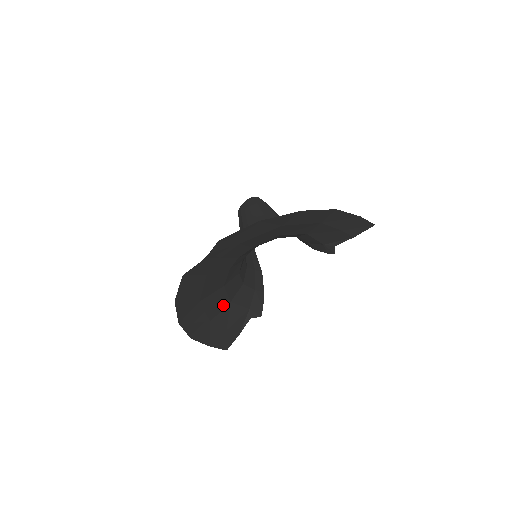
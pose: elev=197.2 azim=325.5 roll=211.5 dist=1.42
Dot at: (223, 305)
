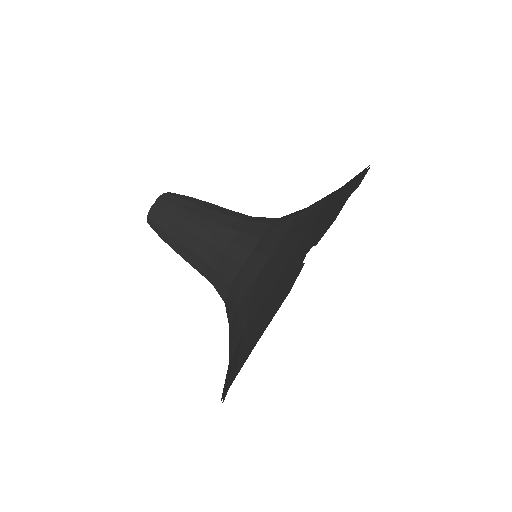
Dot at: occluded
